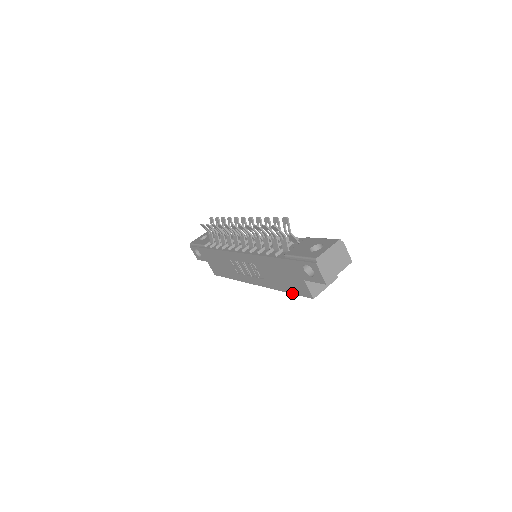
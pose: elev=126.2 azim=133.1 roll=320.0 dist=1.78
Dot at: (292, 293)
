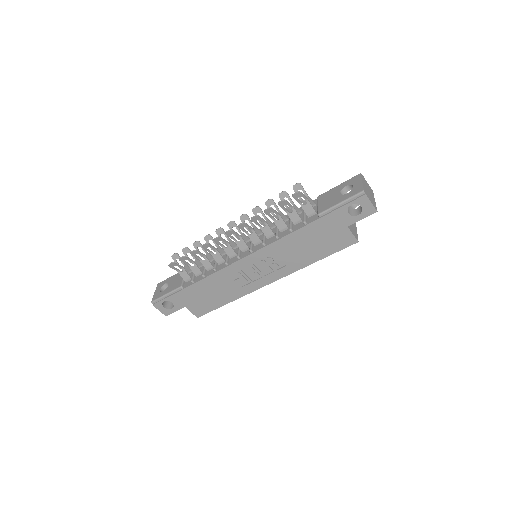
Dot at: (328, 255)
